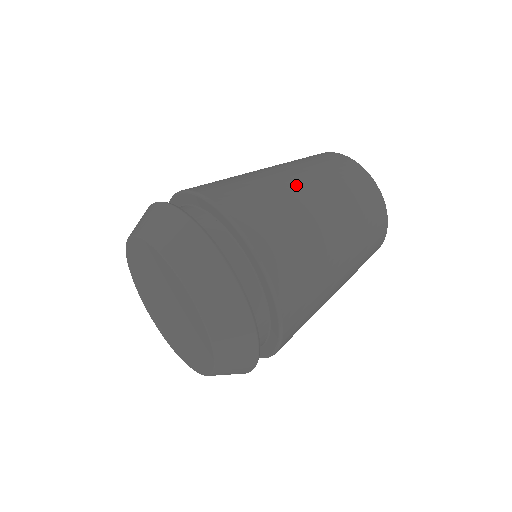
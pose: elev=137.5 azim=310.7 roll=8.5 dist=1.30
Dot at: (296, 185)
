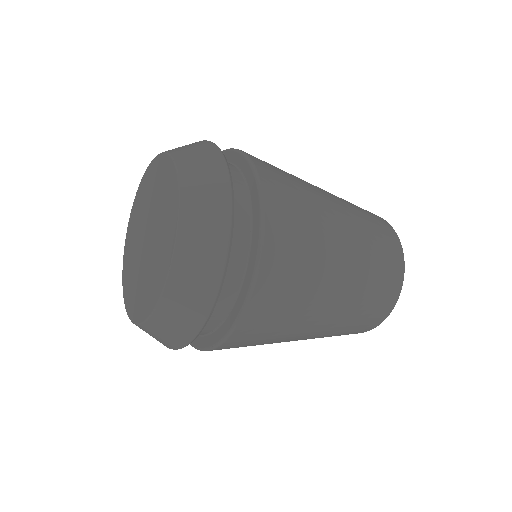
Dot at: occluded
